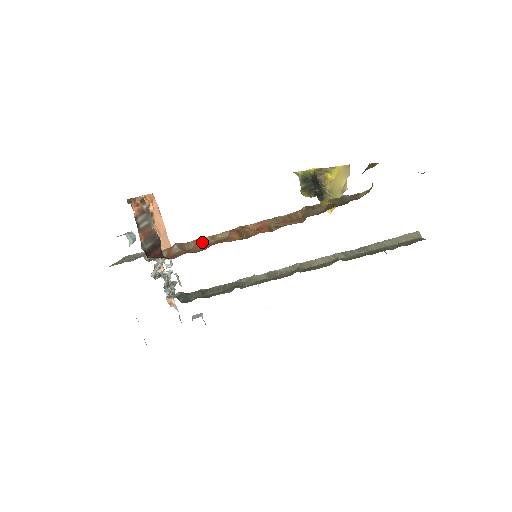
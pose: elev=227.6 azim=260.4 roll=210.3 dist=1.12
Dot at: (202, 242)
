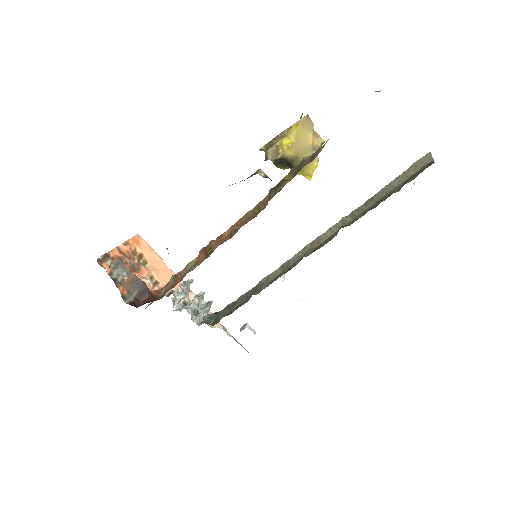
Dot at: (190, 267)
